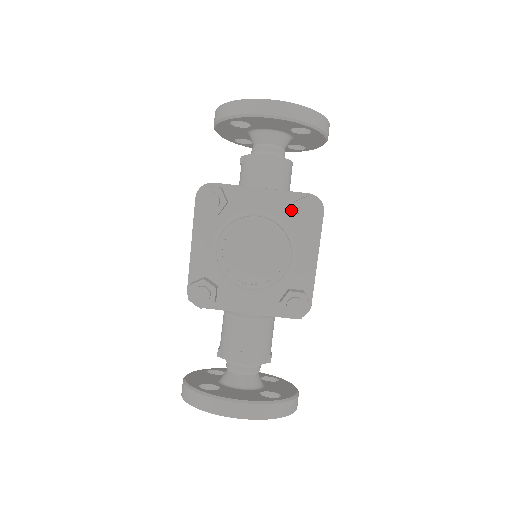
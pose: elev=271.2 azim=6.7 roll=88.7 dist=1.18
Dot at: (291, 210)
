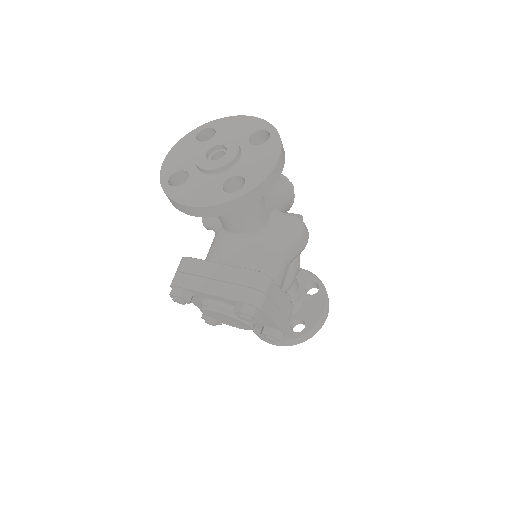
Dot at: occluded
